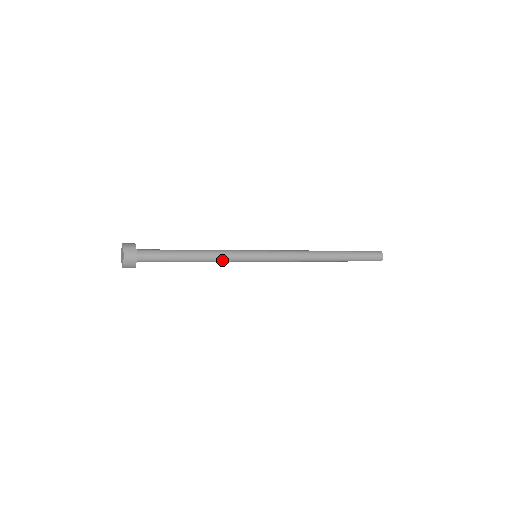
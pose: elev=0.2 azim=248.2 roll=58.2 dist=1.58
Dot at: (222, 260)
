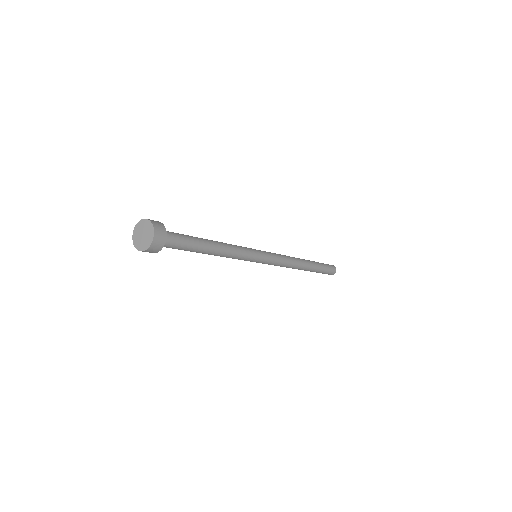
Dot at: (230, 257)
